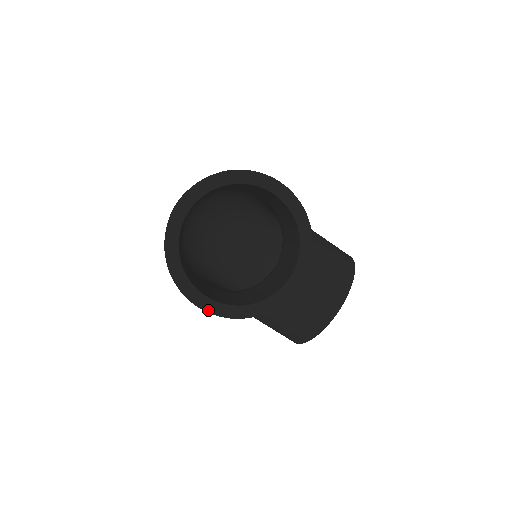
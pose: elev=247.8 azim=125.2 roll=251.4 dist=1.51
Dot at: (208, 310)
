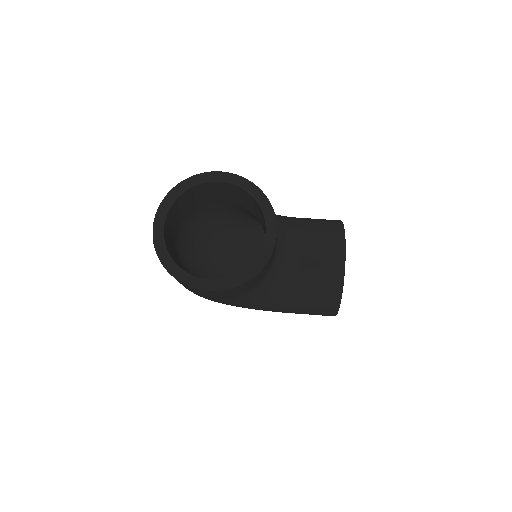
Dot at: (216, 289)
